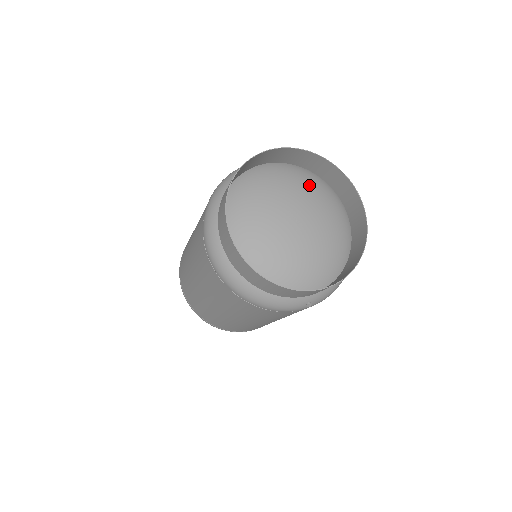
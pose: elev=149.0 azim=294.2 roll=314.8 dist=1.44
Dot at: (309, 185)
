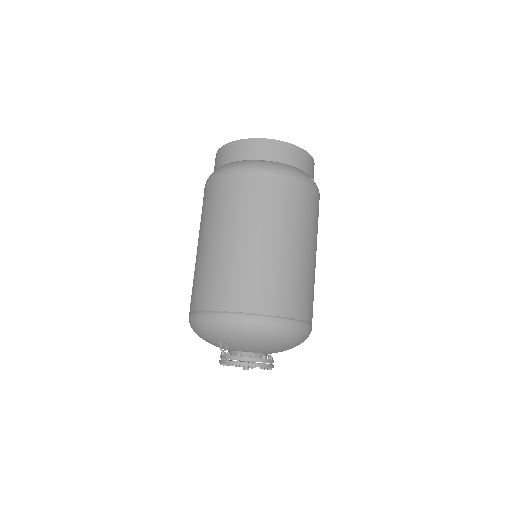
Dot at: occluded
